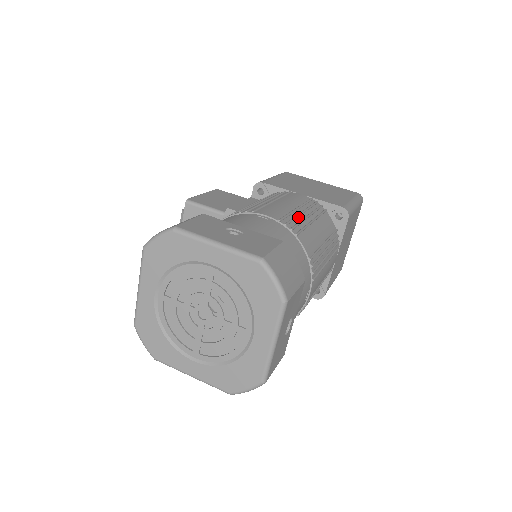
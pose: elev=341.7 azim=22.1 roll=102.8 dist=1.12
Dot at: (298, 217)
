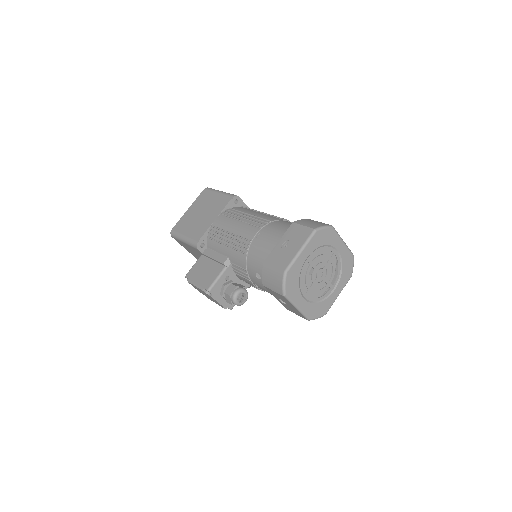
Dot at: (250, 220)
